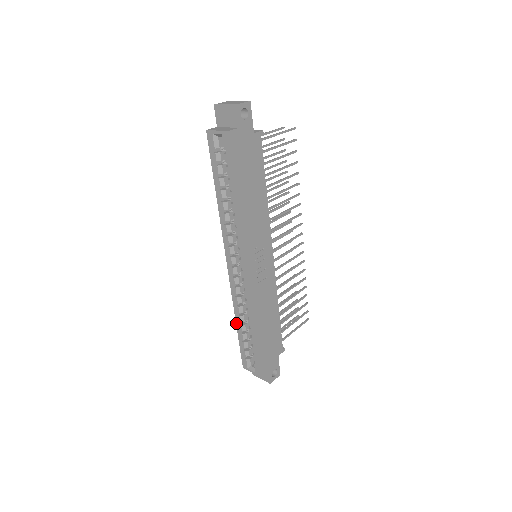
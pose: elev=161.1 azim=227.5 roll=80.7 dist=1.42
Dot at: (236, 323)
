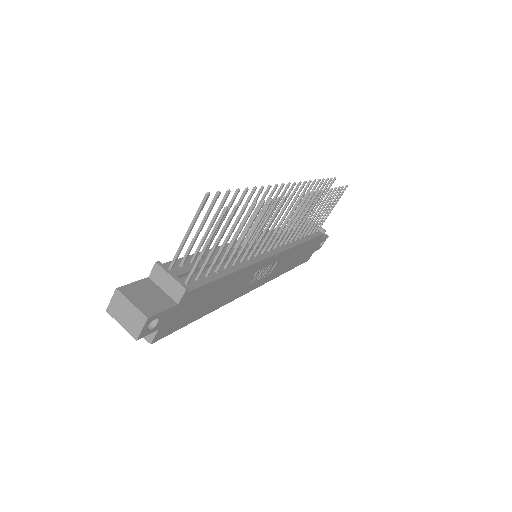
Dot at: occluded
